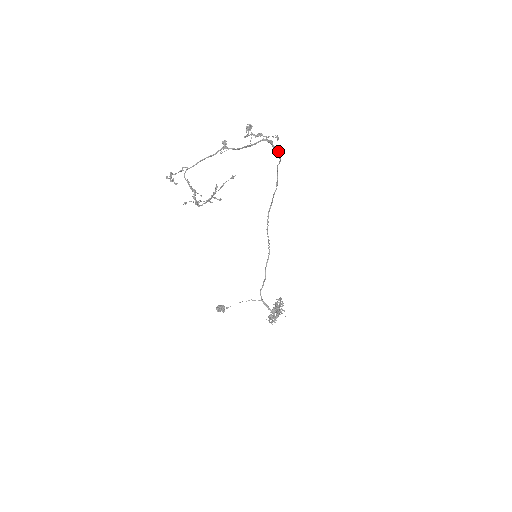
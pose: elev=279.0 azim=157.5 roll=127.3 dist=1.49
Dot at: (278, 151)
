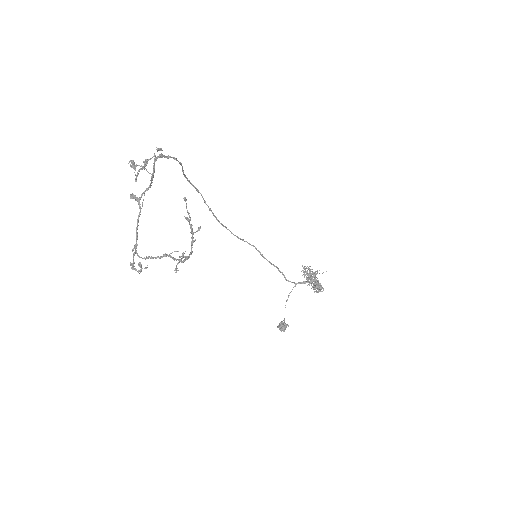
Dot at: (173, 158)
